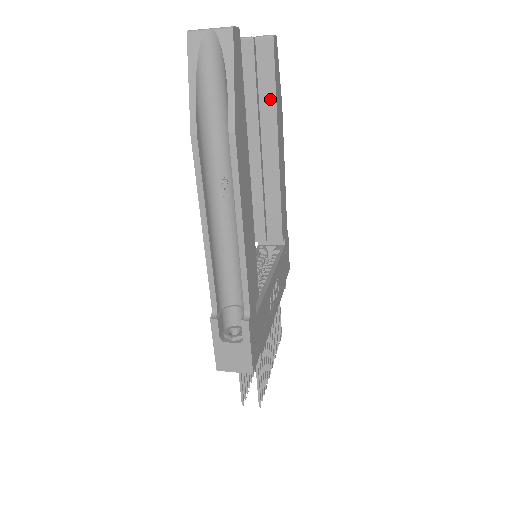
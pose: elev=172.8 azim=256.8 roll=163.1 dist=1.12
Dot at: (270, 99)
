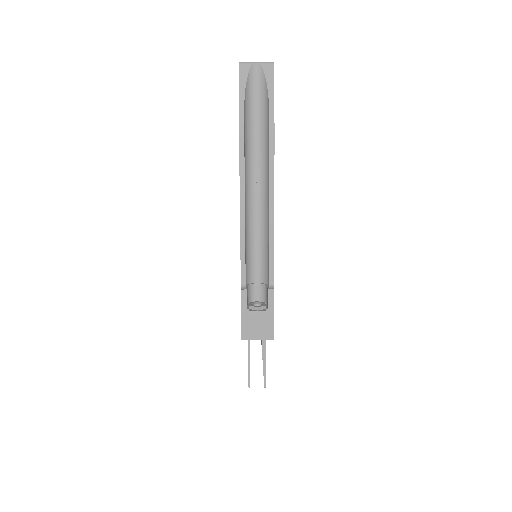
Dot at: occluded
